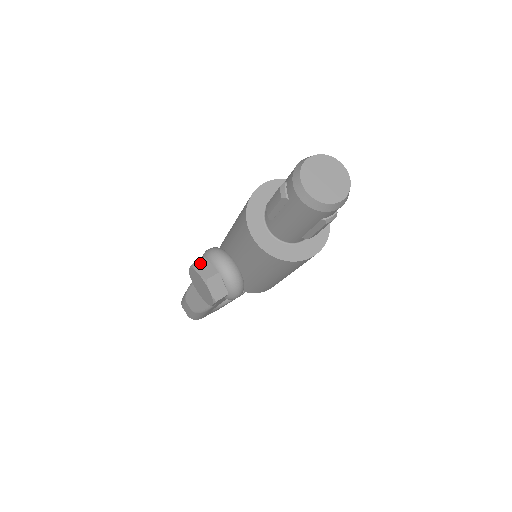
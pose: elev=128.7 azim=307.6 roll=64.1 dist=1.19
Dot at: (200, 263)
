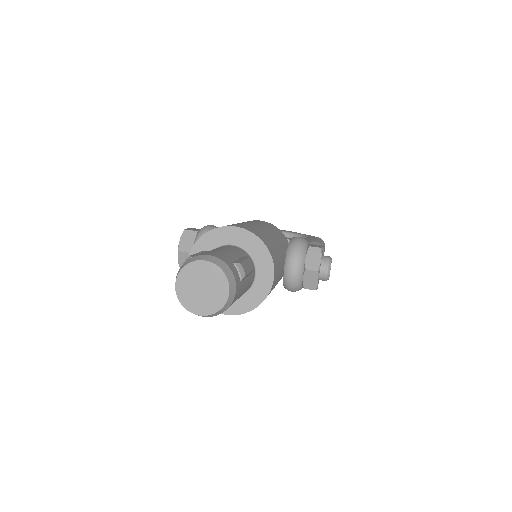
Dot at: (189, 233)
